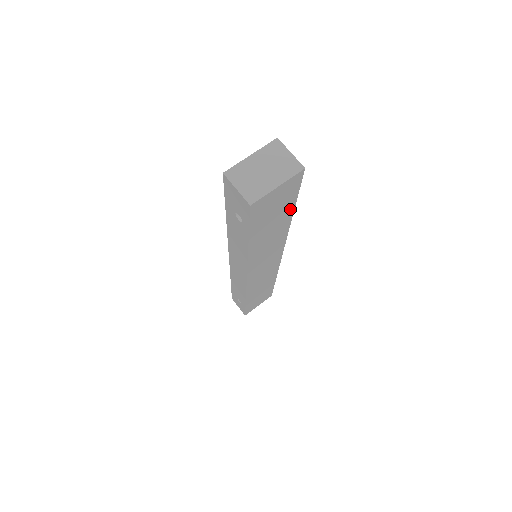
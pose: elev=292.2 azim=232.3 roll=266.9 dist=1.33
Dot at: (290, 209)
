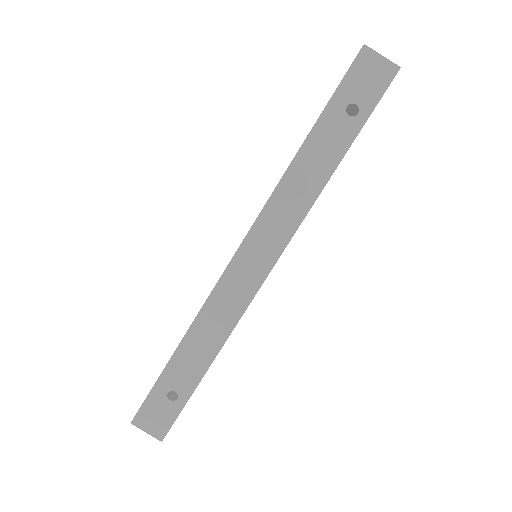
Dot at: occluded
